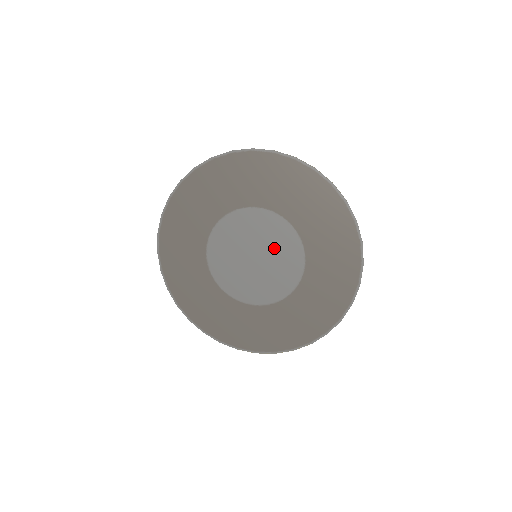
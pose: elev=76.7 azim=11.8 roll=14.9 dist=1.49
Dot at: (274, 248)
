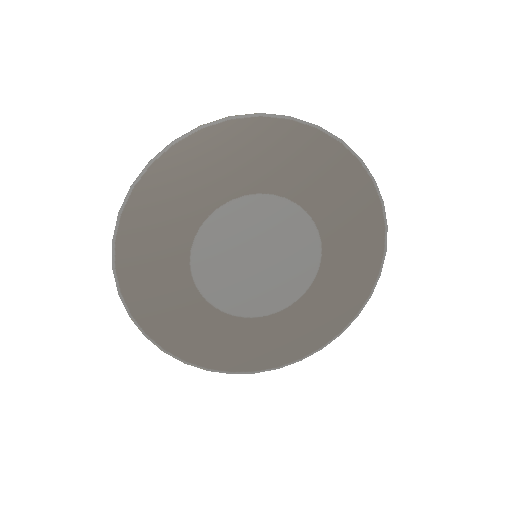
Dot at: (283, 270)
